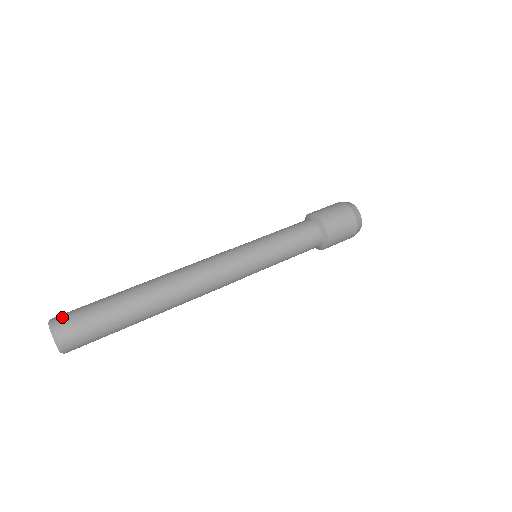
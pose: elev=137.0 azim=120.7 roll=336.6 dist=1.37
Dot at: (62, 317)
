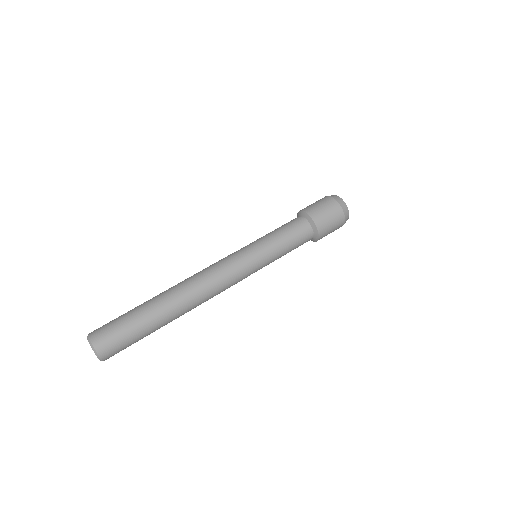
Dot at: (103, 342)
